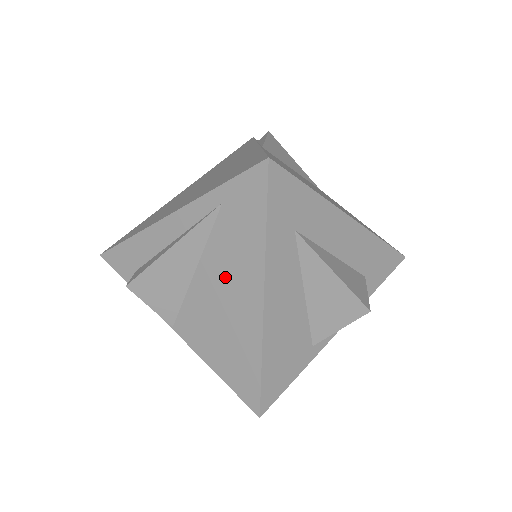
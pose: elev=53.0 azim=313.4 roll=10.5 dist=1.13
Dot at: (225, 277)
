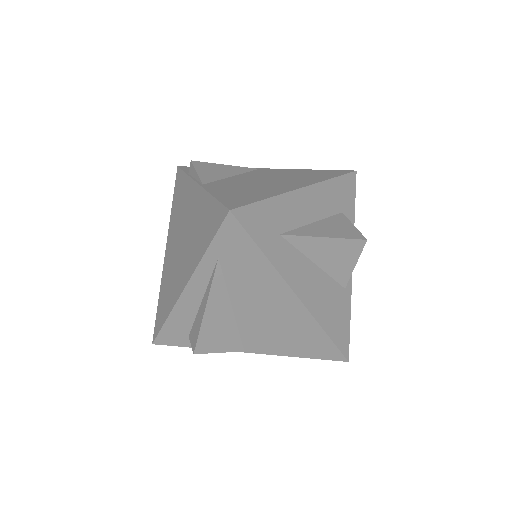
Dot at: (258, 299)
